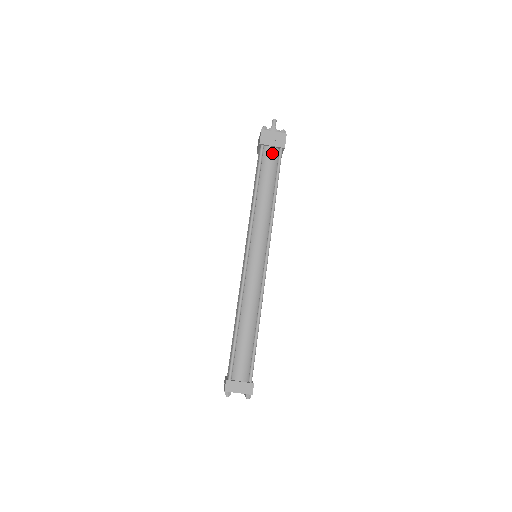
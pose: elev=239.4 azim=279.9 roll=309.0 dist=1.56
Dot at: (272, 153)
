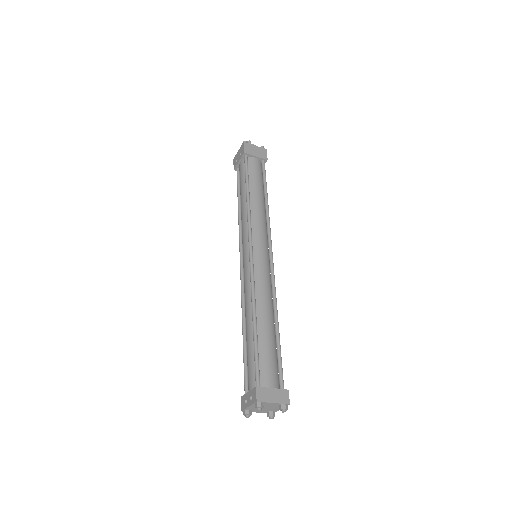
Dot at: (256, 163)
